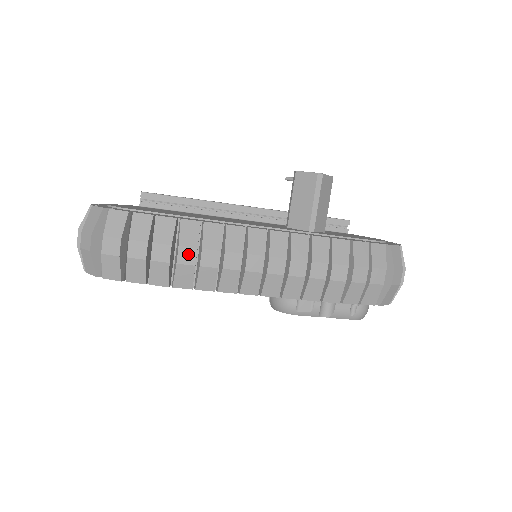
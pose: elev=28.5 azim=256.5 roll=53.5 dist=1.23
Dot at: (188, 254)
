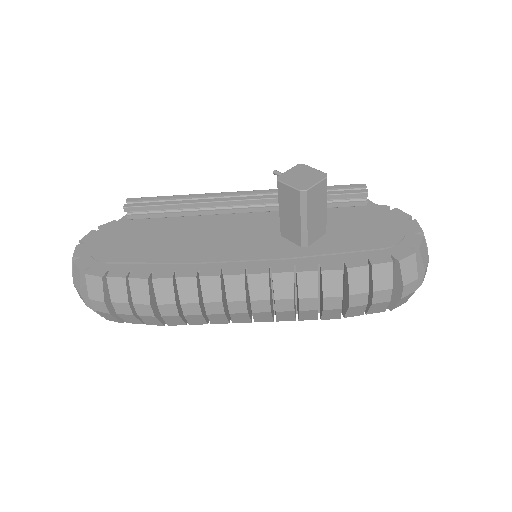
Dot at: (169, 309)
